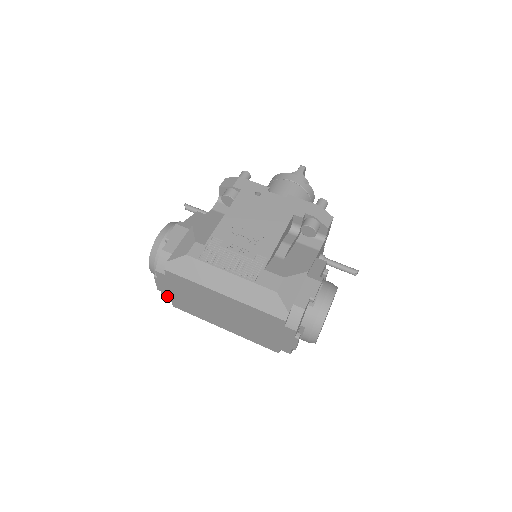
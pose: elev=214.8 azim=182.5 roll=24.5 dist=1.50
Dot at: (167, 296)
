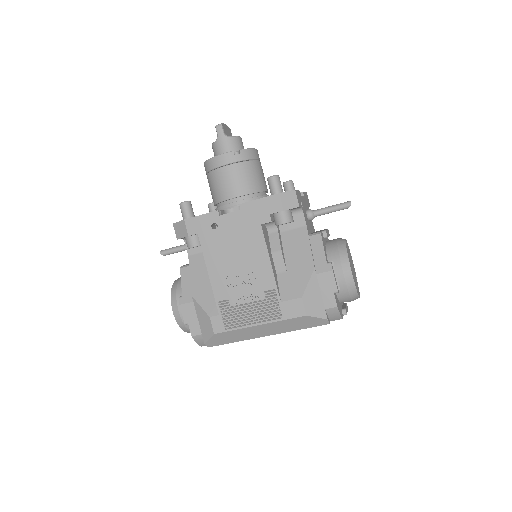
Dot at: occluded
